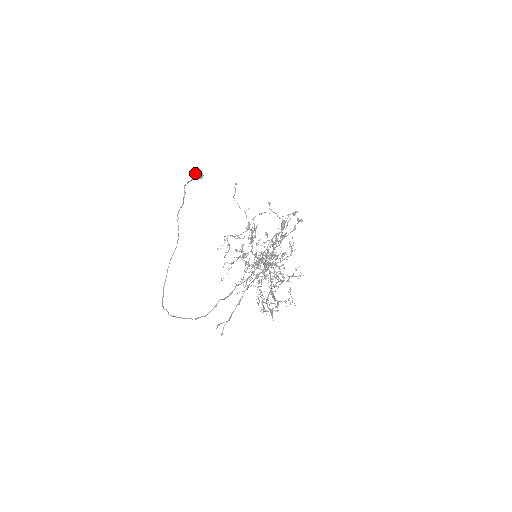
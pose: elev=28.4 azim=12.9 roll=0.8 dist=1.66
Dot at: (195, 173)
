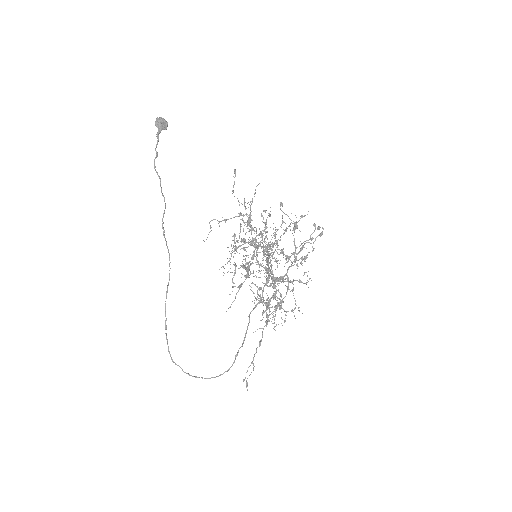
Dot at: (156, 122)
